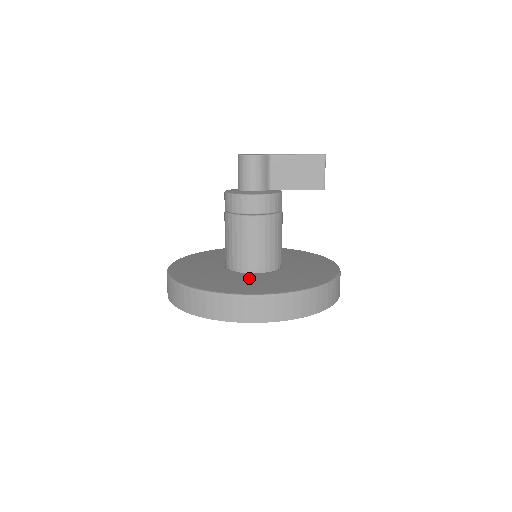
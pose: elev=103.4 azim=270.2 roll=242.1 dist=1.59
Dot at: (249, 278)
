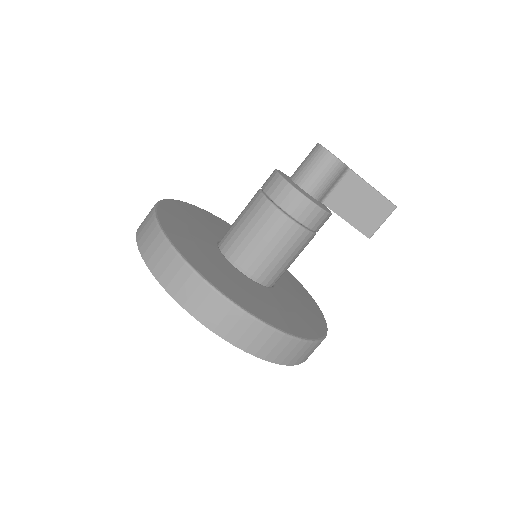
Dot at: (248, 285)
